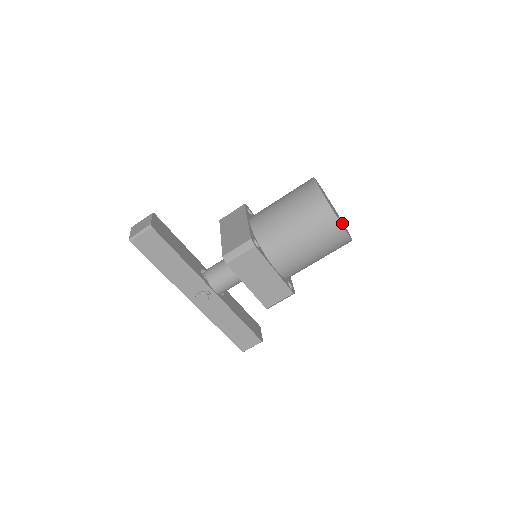
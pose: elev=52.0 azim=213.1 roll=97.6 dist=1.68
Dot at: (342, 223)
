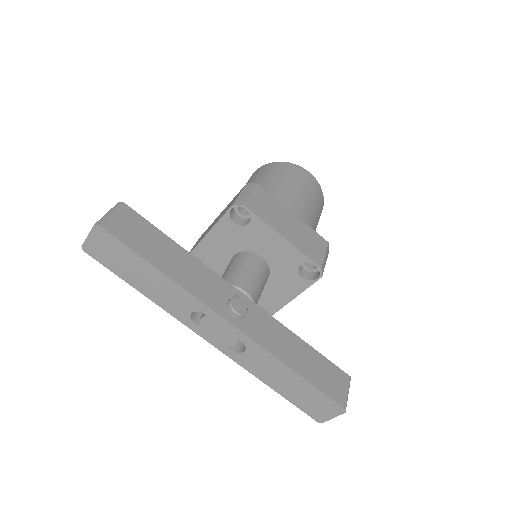
Dot at: occluded
